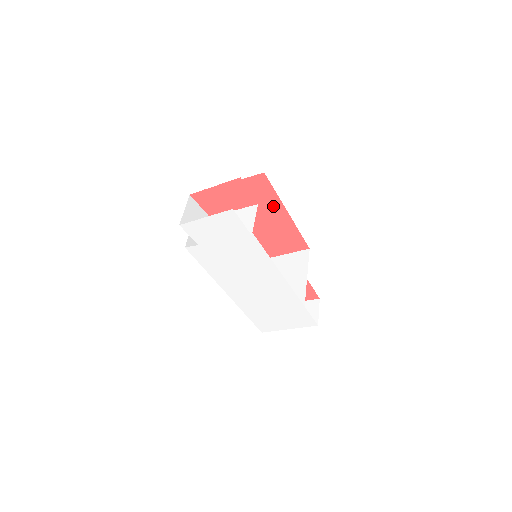
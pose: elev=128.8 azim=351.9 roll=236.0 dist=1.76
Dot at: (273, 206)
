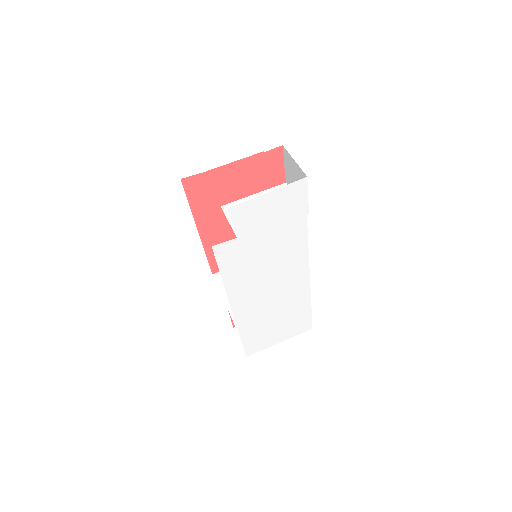
Dot at: occluded
